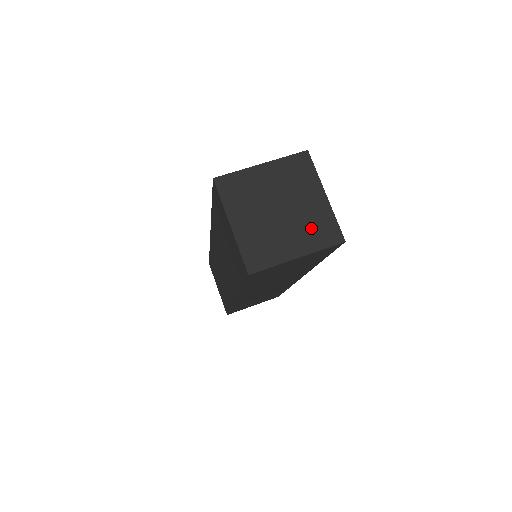
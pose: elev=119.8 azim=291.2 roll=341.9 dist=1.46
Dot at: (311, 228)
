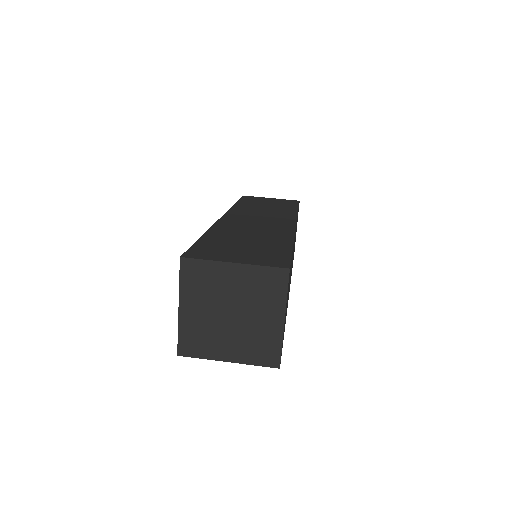
Dot at: (253, 343)
